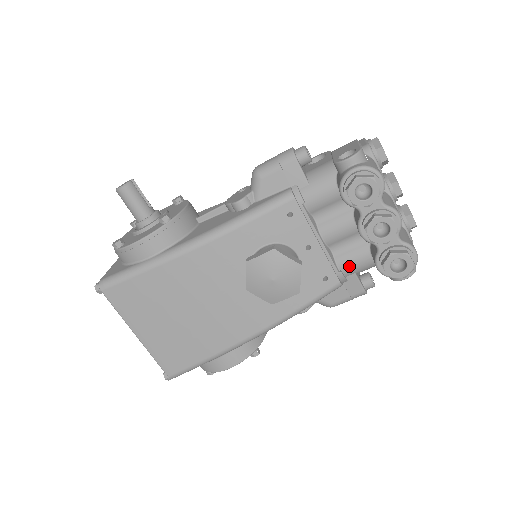
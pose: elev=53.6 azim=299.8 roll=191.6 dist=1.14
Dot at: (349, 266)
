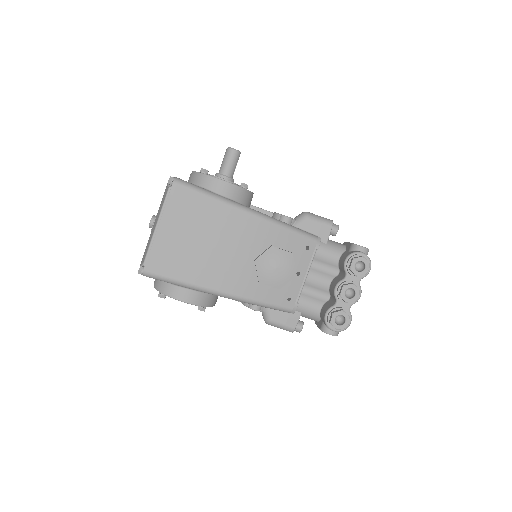
Dot at: (304, 305)
